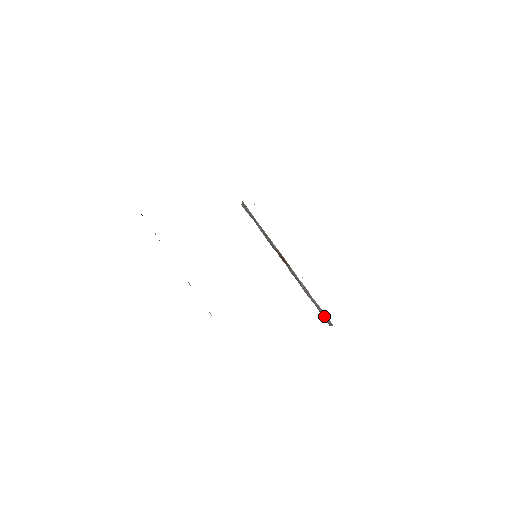
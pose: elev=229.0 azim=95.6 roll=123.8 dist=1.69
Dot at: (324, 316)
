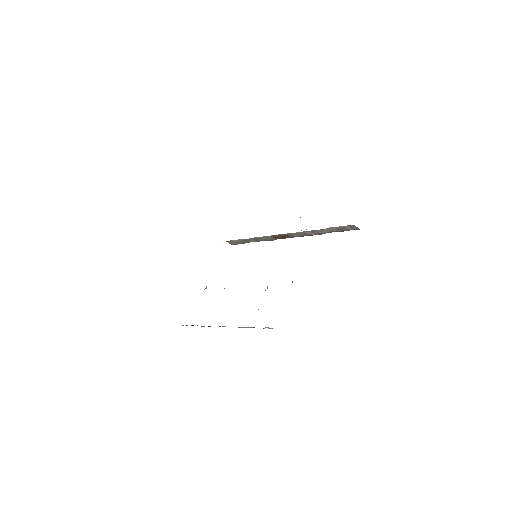
Dot at: (345, 229)
